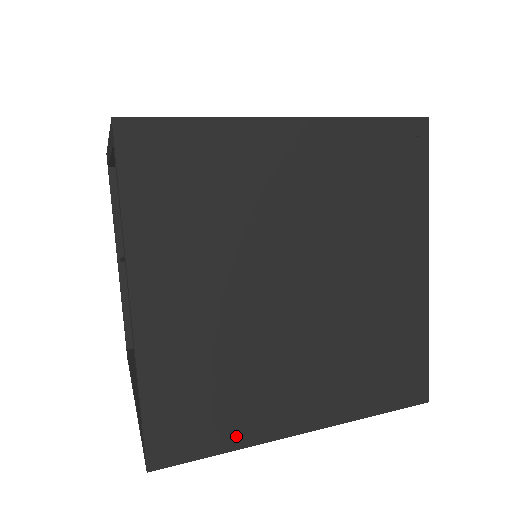
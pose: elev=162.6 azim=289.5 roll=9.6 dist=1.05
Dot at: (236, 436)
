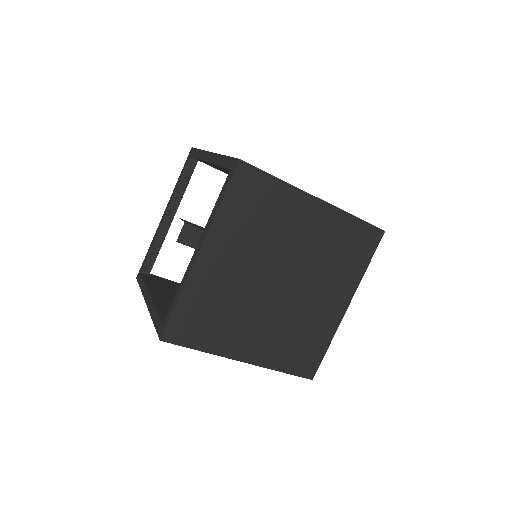
Dot at: (211, 345)
